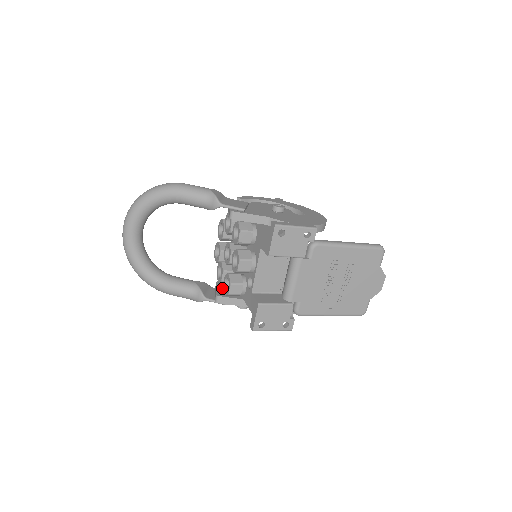
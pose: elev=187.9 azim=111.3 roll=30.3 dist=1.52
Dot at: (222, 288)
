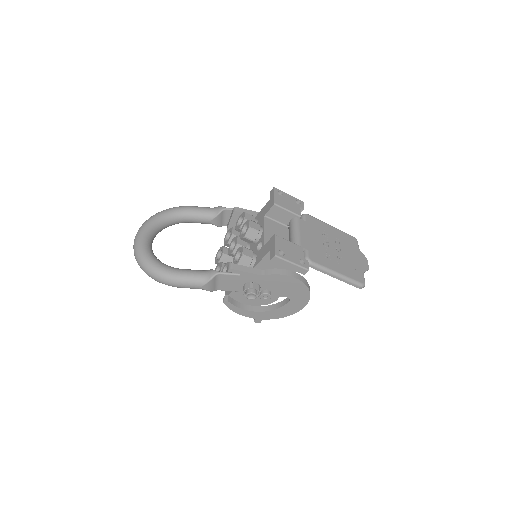
Dot at: occluded
